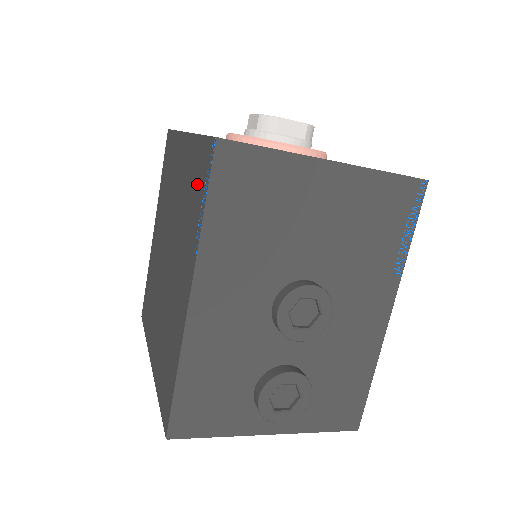
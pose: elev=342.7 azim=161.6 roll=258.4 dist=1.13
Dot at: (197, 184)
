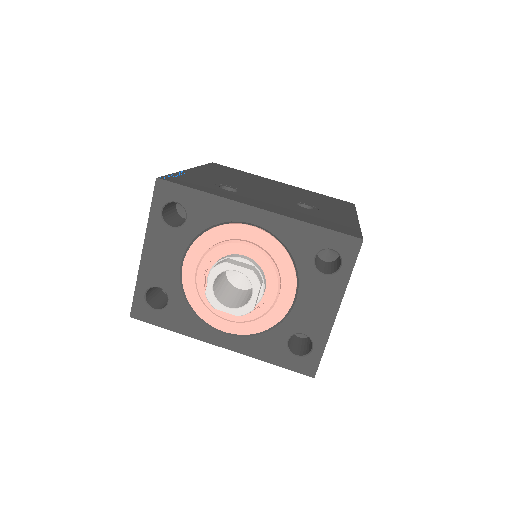
Dot at: occluded
